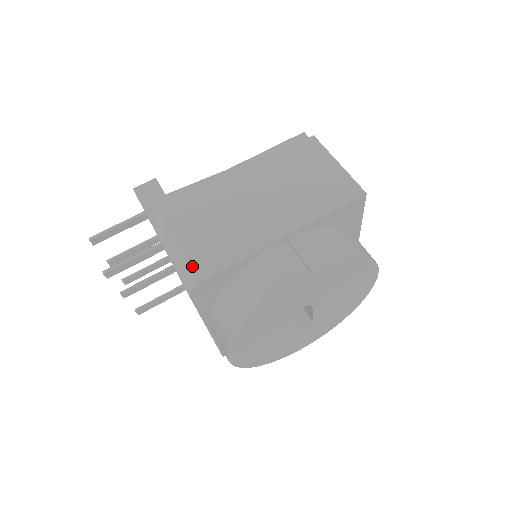
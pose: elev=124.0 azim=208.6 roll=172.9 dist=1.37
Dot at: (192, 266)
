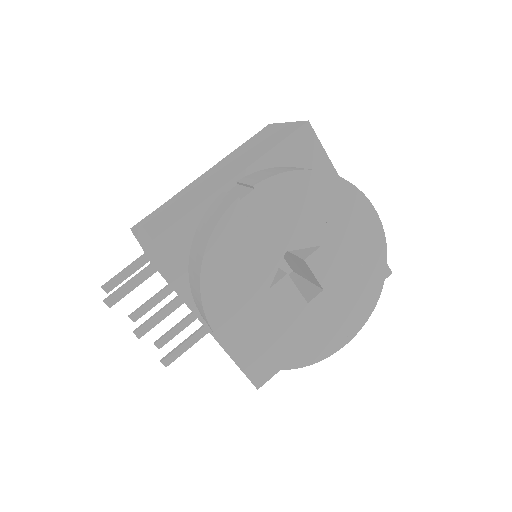
Dot at: (150, 235)
